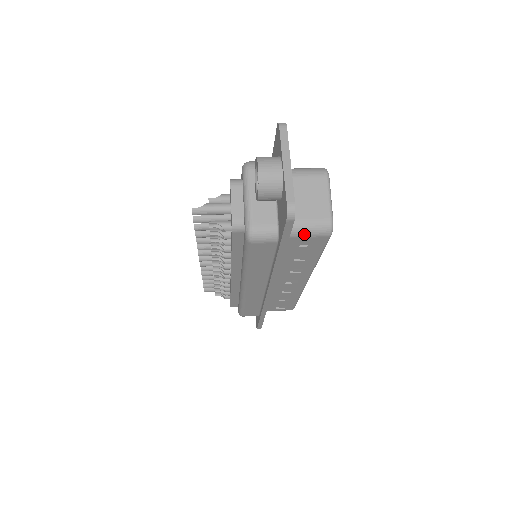
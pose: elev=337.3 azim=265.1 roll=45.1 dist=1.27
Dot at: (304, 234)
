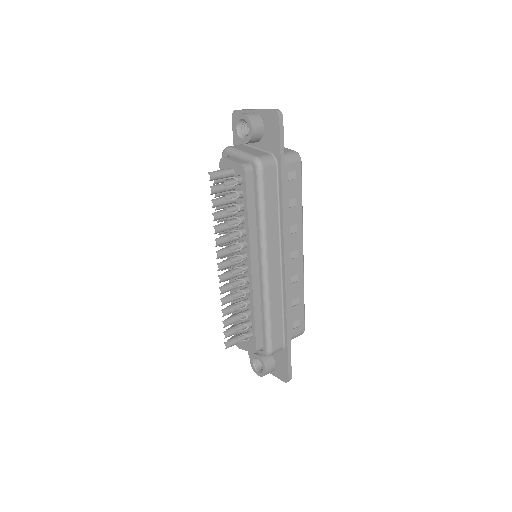
Dot at: (287, 161)
